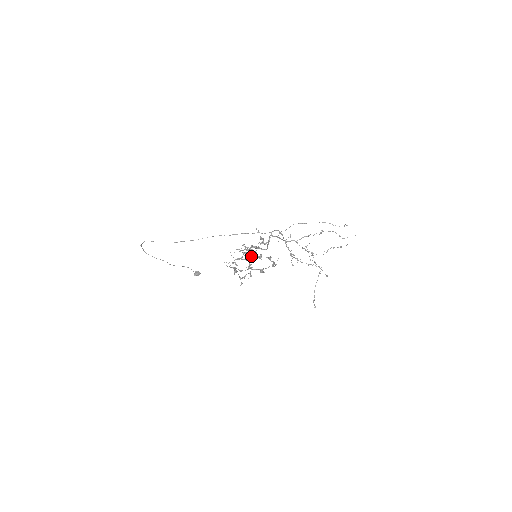
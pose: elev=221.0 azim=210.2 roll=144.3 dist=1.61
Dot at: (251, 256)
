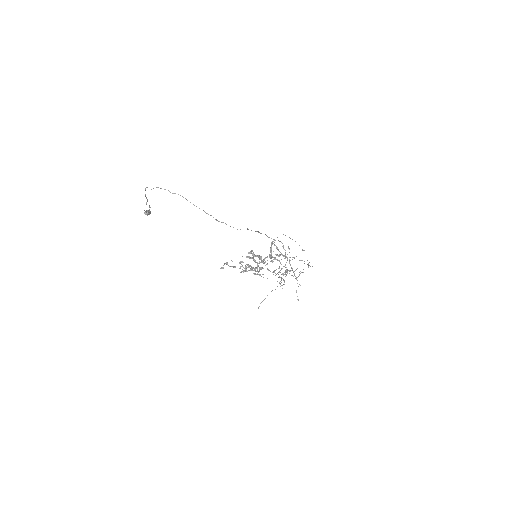
Dot at: occluded
